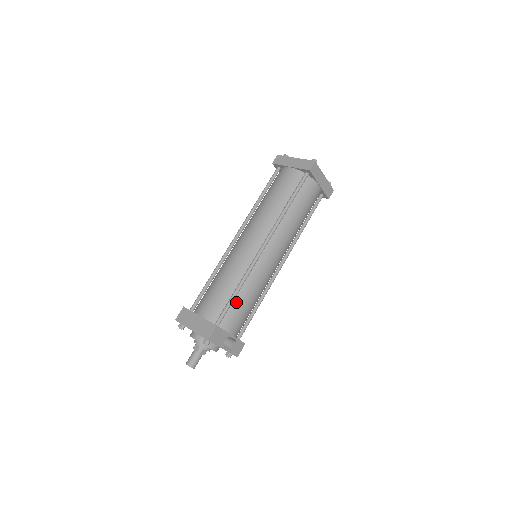
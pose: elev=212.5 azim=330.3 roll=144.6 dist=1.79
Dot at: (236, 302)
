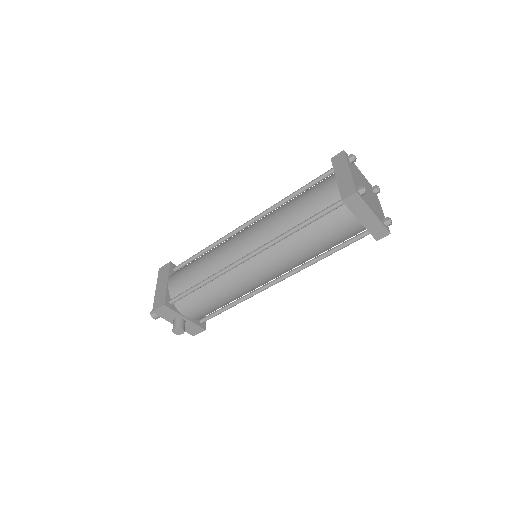
Dot at: (198, 293)
